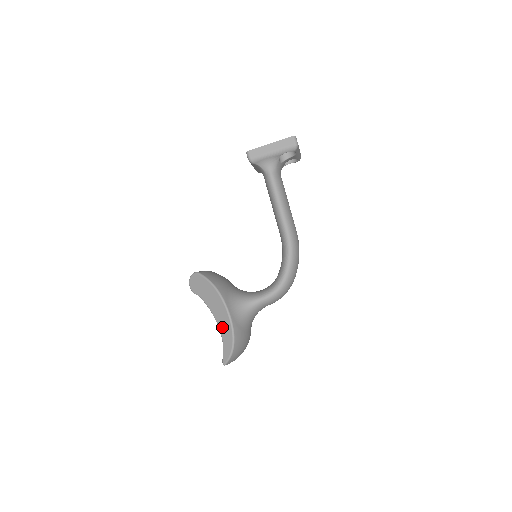
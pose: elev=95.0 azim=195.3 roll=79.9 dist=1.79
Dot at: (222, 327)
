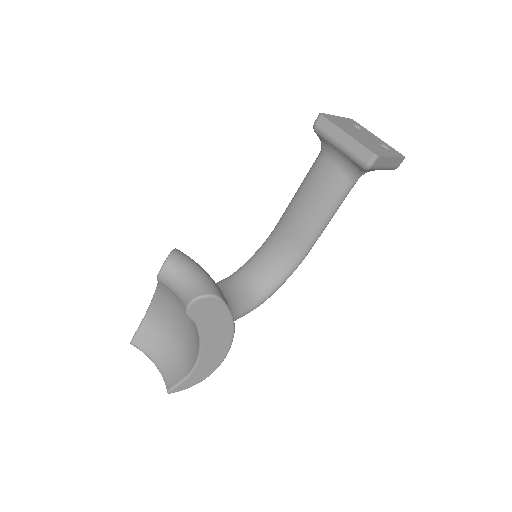
Dot at: (205, 363)
